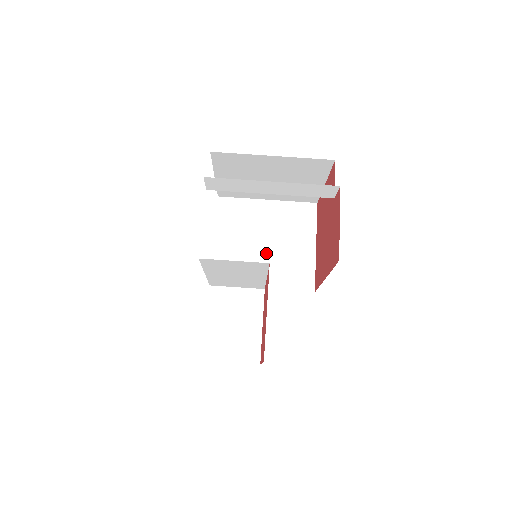
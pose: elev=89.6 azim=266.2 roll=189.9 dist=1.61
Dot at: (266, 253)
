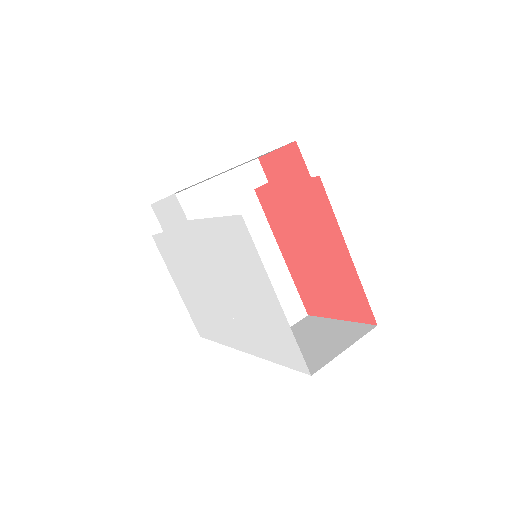
Dot at: occluded
